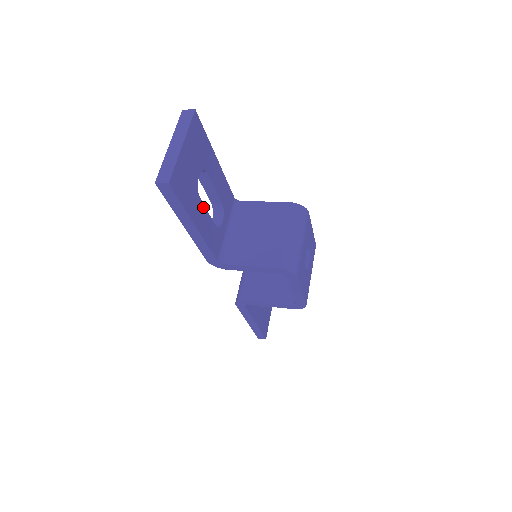
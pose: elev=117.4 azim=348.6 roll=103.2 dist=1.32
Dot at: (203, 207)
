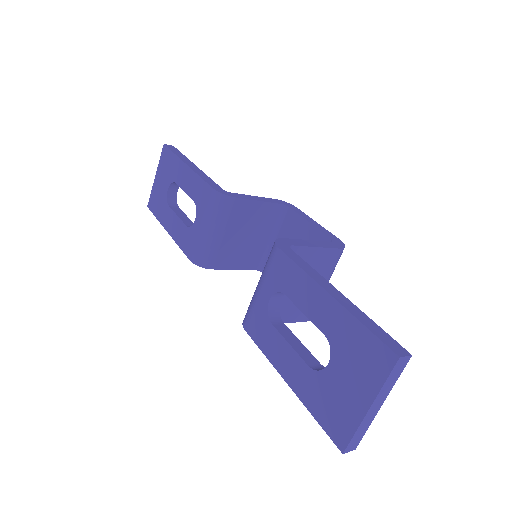
Dot at: (310, 356)
